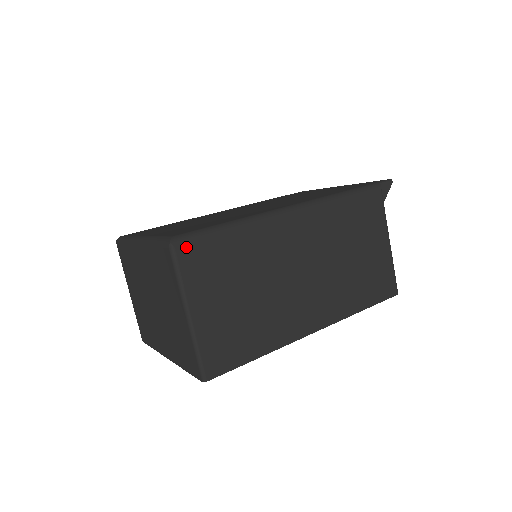
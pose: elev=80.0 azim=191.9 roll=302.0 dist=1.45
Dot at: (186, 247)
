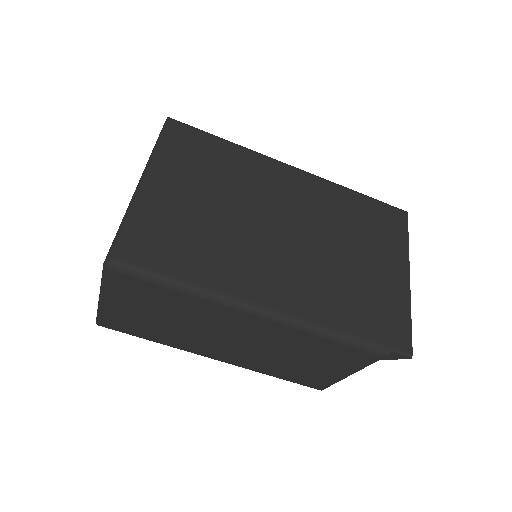
Dot at: (119, 275)
